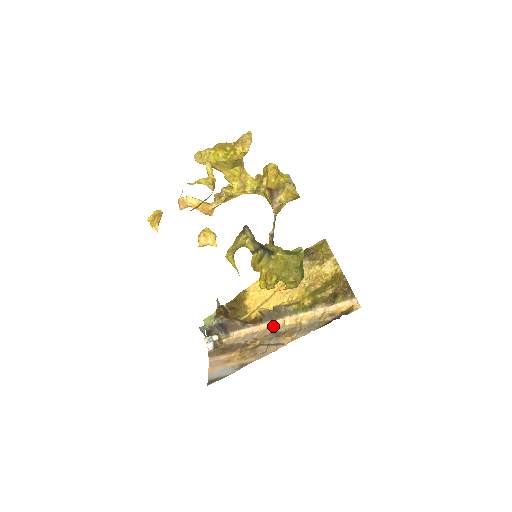
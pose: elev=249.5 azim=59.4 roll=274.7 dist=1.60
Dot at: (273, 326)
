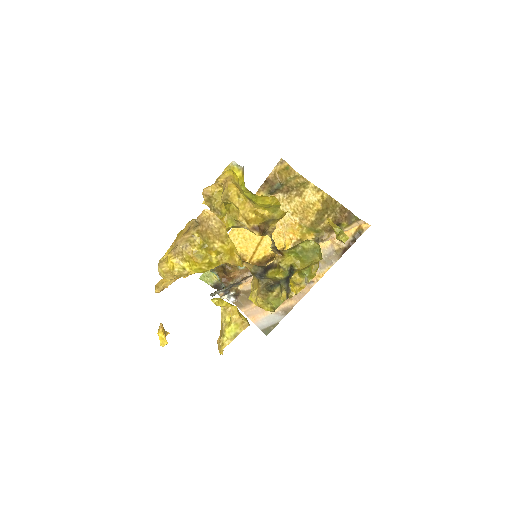
Dot at: occluded
